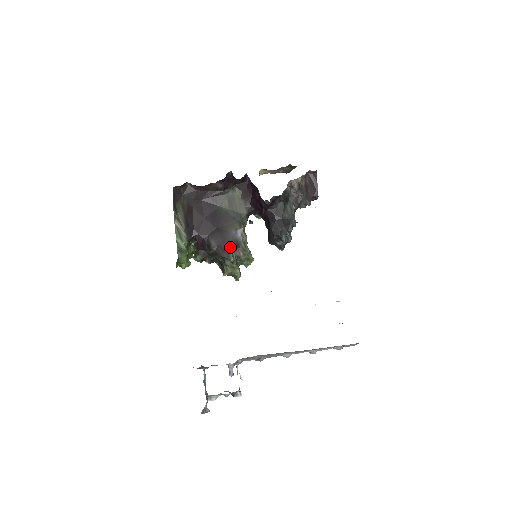
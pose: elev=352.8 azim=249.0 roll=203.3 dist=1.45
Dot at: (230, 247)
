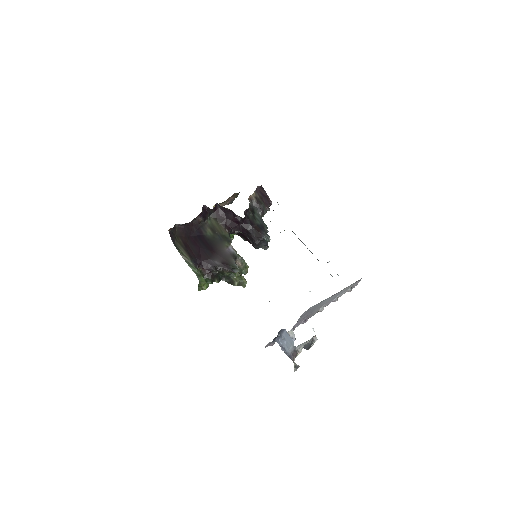
Dot at: (231, 260)
